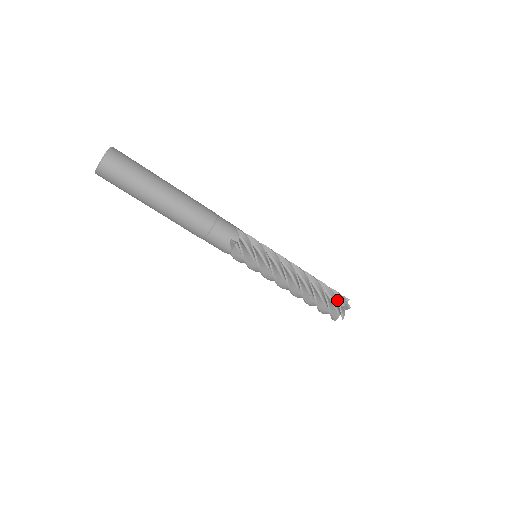
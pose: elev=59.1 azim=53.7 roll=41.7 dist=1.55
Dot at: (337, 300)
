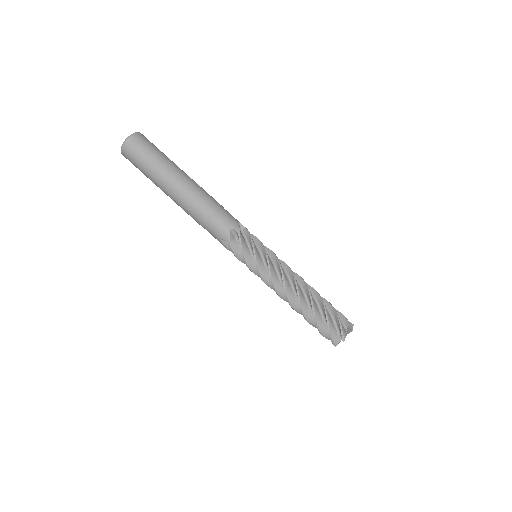
Dot at: (338, 317)
